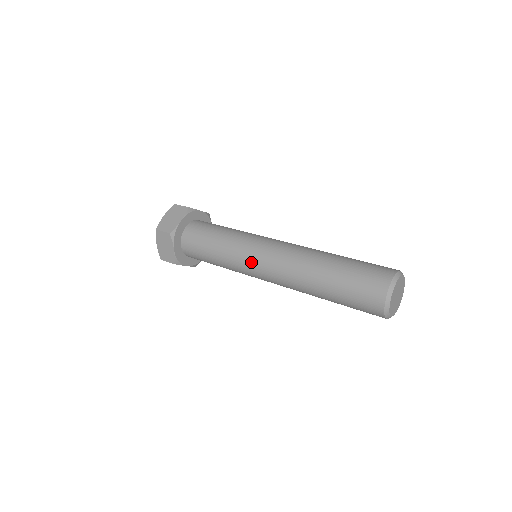
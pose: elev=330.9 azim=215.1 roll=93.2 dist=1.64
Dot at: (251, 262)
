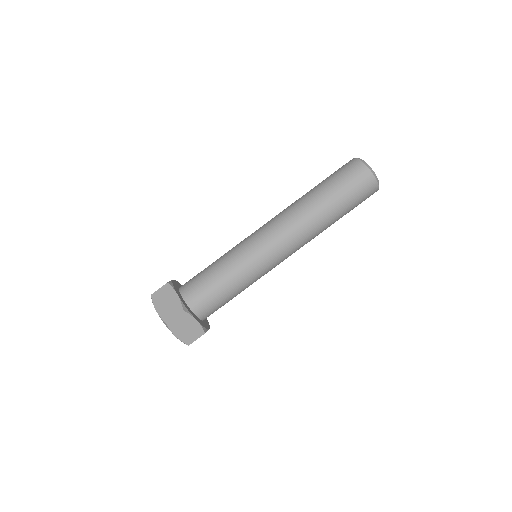
Dot at: (254, 239)
